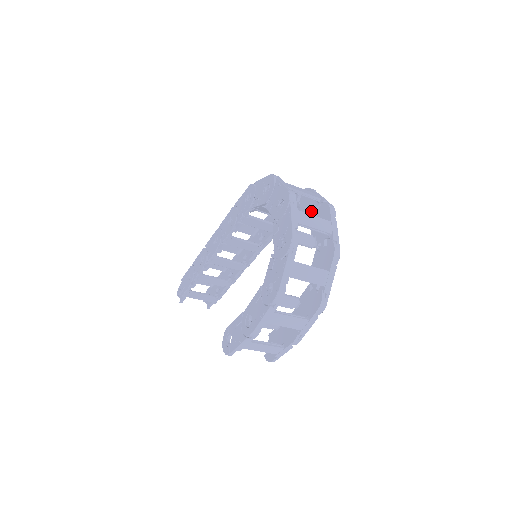
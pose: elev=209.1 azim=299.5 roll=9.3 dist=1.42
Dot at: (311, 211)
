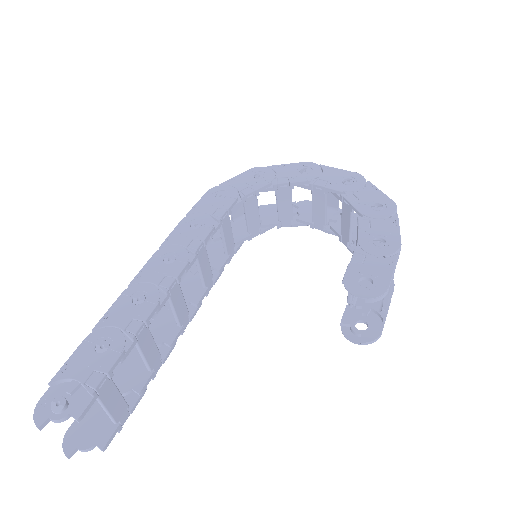
Dot at: occluded
